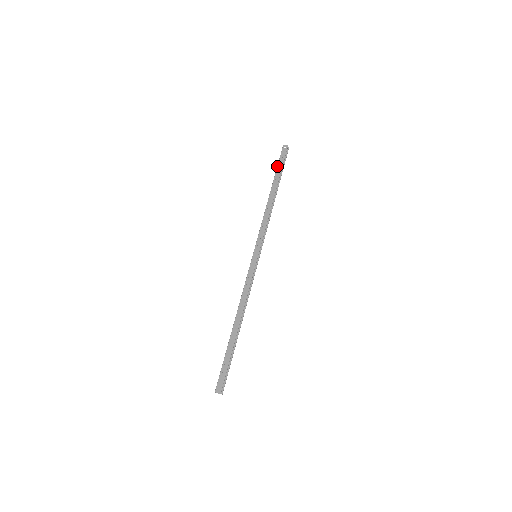
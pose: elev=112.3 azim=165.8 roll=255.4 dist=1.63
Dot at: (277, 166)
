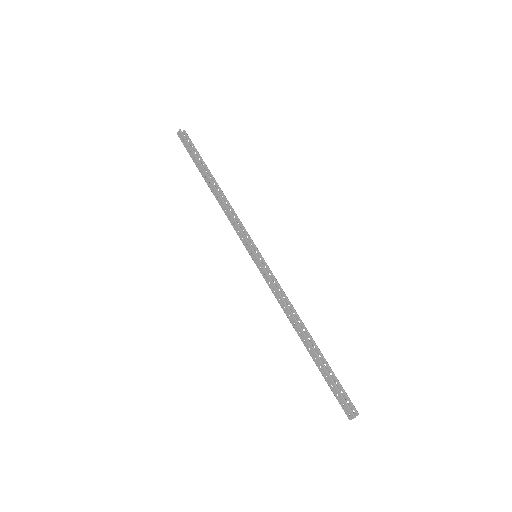
Dot at: occluded
